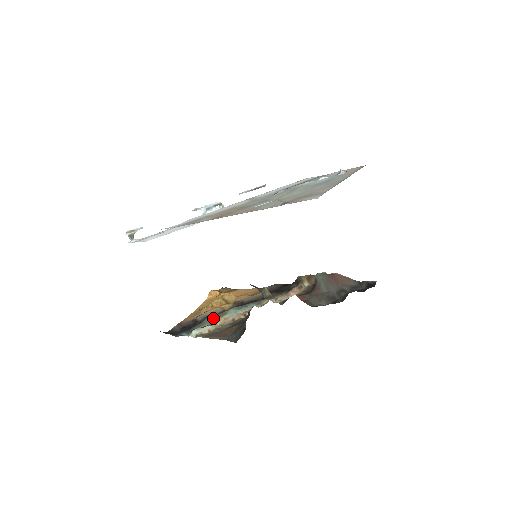
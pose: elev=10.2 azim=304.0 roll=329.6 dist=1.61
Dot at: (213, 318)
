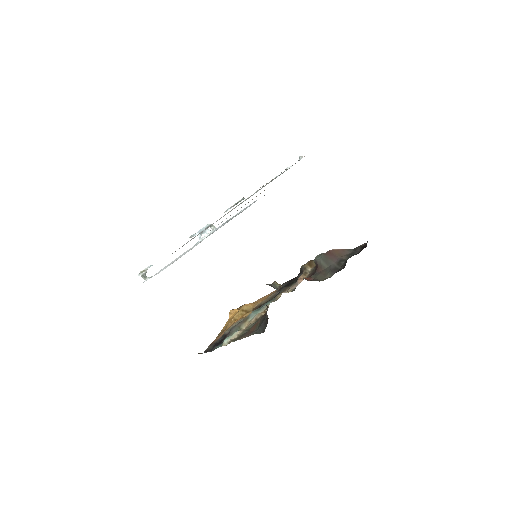
Dot at: (238, 325)
